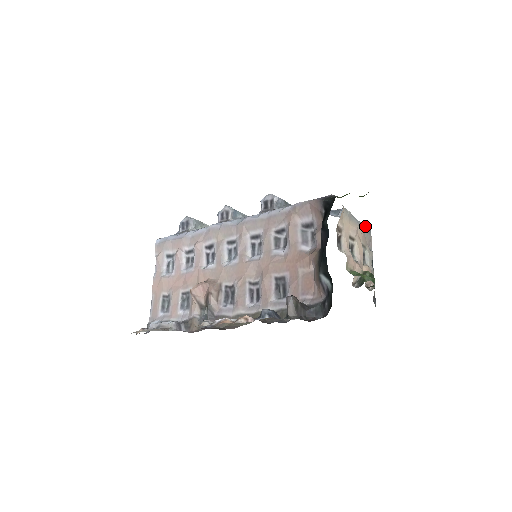
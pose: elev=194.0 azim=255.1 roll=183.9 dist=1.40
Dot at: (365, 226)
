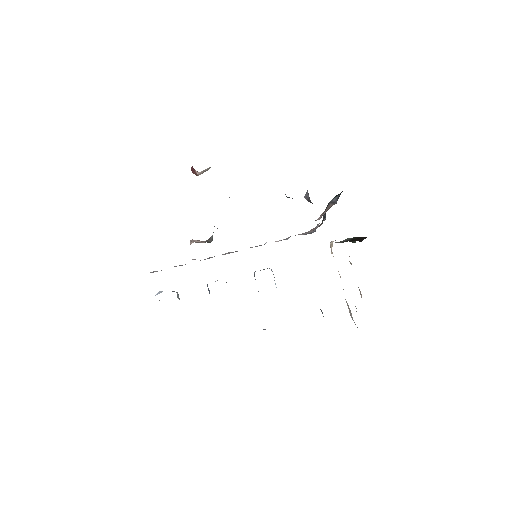
Dot at: occluded
